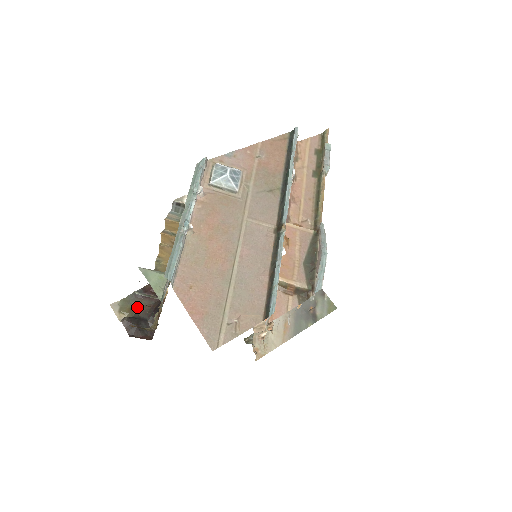
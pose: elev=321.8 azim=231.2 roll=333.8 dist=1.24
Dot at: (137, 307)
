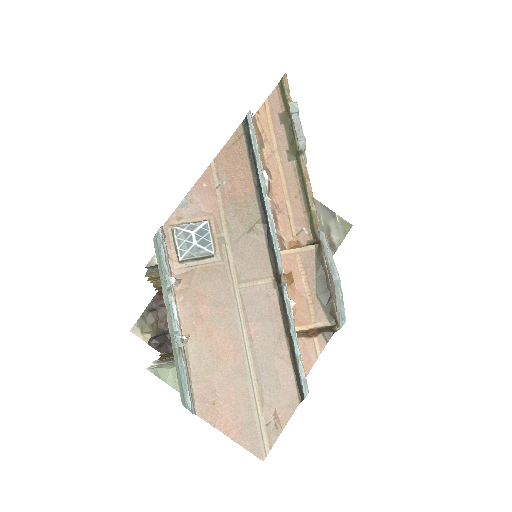
Dot at: (156, 322)
